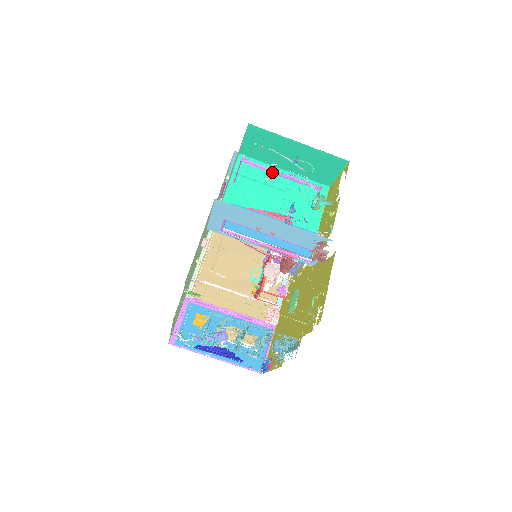
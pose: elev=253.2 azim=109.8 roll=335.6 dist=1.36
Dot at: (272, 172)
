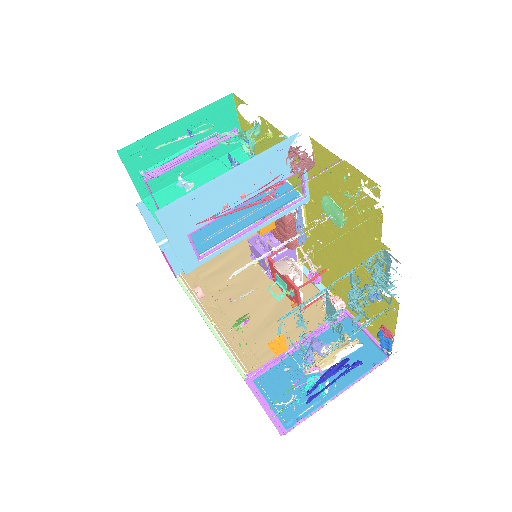
Dot at: (182, 161)
